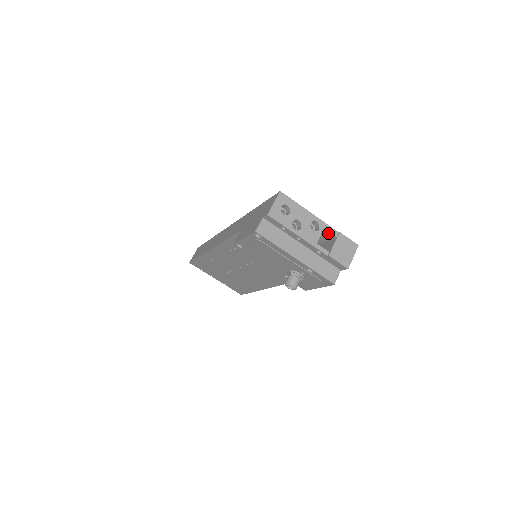
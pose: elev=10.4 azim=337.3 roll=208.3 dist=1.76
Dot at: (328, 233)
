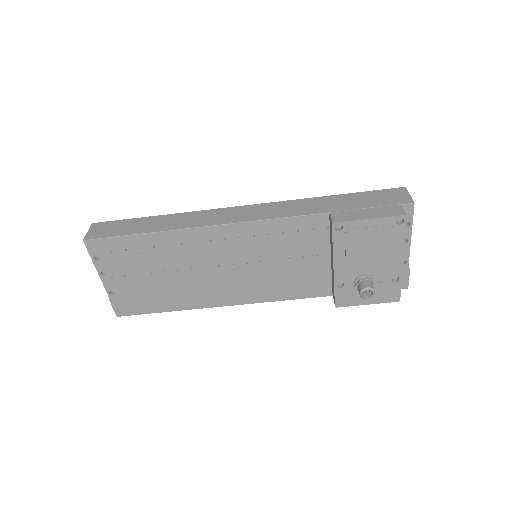
Dot at: occluded
